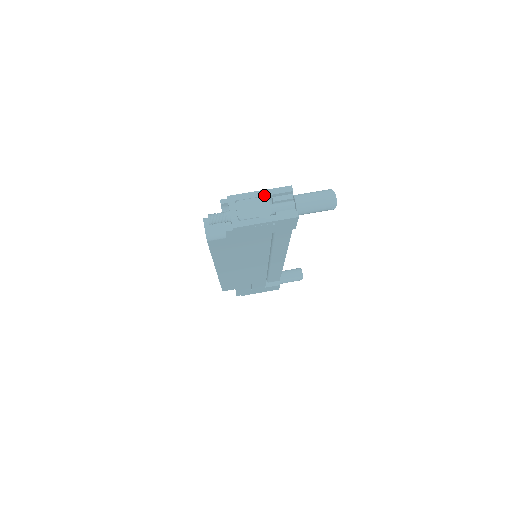
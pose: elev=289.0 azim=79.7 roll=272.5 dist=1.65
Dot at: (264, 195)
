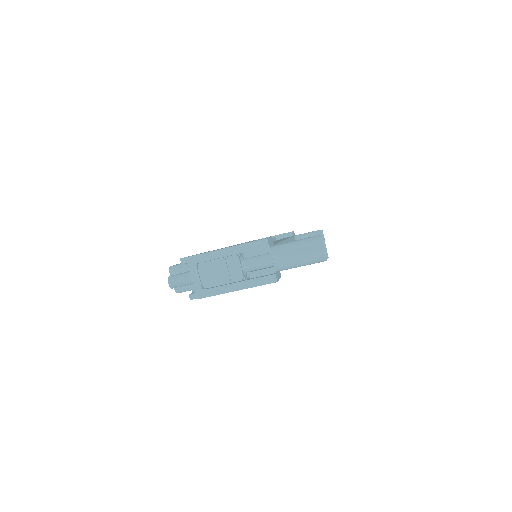
Dot at: (232, 254)
